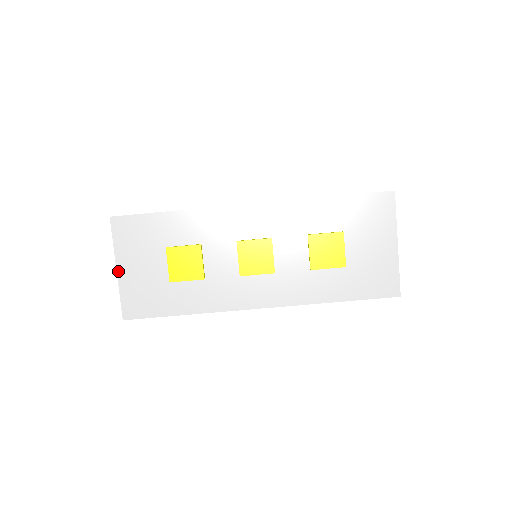
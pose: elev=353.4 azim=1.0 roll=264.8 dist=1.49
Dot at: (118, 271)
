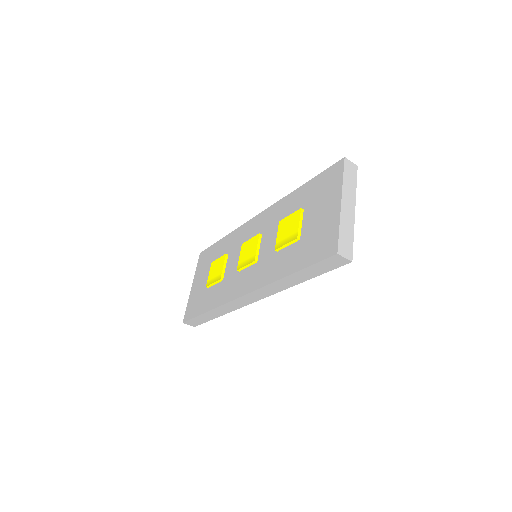
Dot at: (192, 287)
